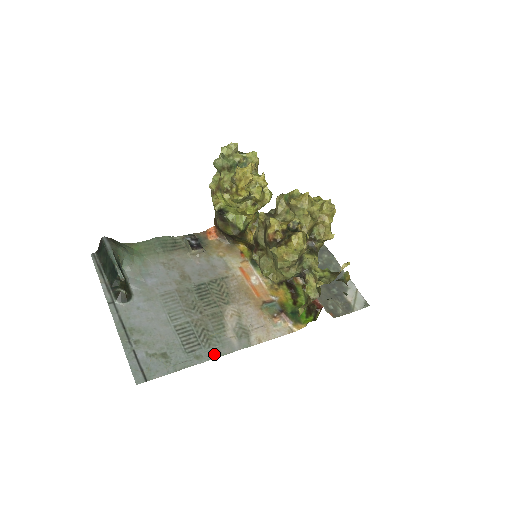
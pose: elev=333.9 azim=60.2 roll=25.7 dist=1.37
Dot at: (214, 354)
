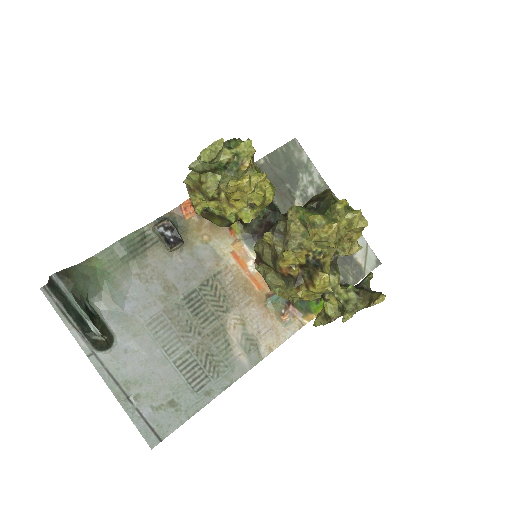
Dot at: (225, 383)
